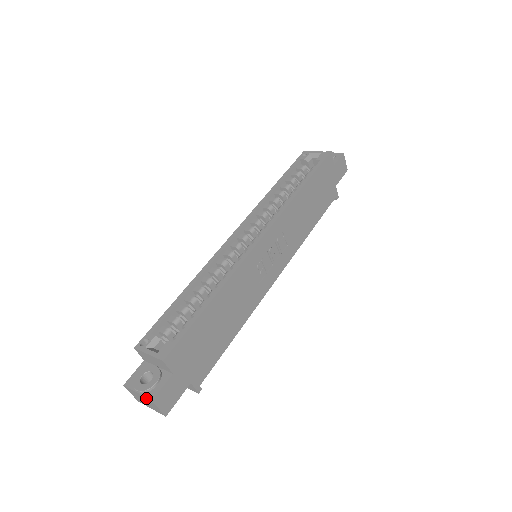
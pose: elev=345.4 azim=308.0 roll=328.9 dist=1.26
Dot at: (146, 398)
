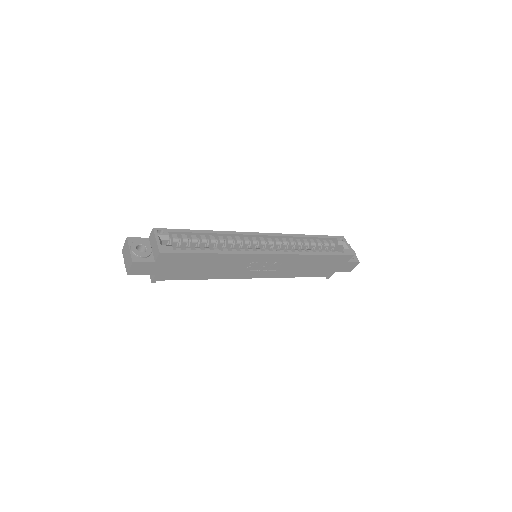
Dot at: (131, 257)
